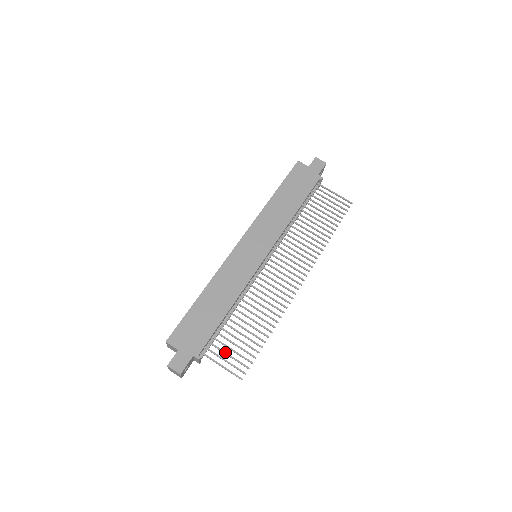
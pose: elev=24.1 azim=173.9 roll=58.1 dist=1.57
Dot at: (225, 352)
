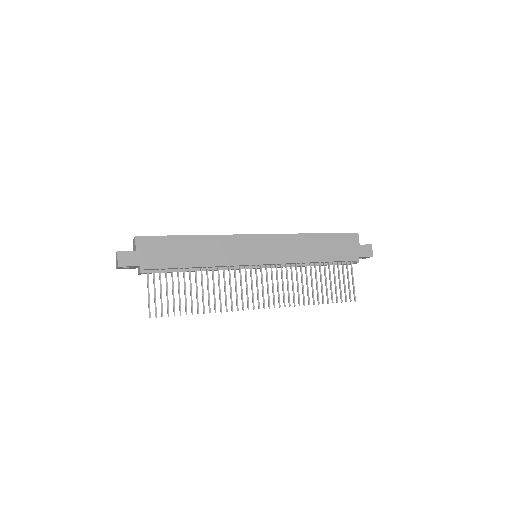
Dot at: (161, 288)
